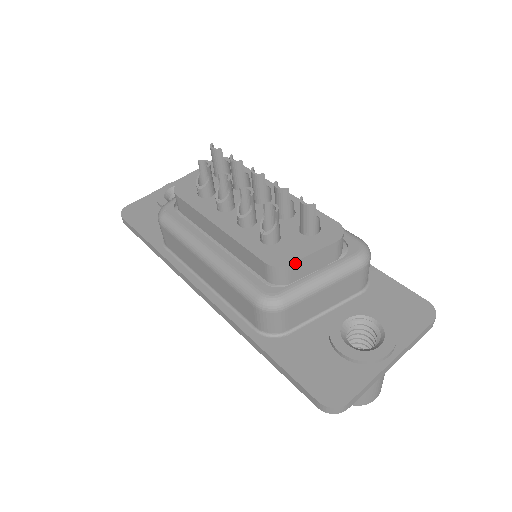
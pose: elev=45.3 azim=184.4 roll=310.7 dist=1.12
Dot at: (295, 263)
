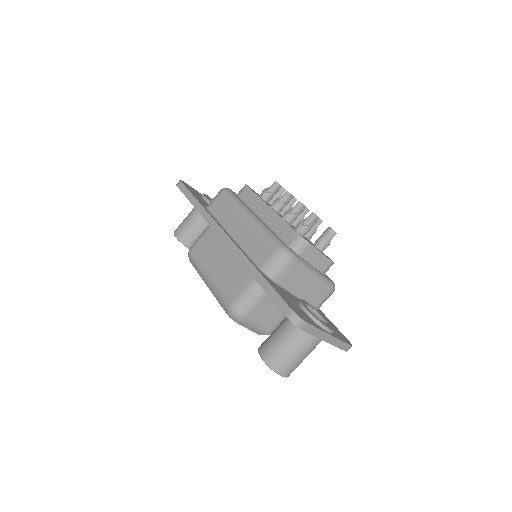
Dot at: (312, 247)
